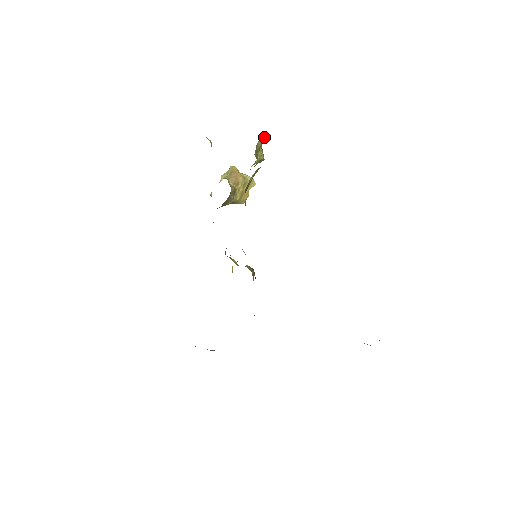
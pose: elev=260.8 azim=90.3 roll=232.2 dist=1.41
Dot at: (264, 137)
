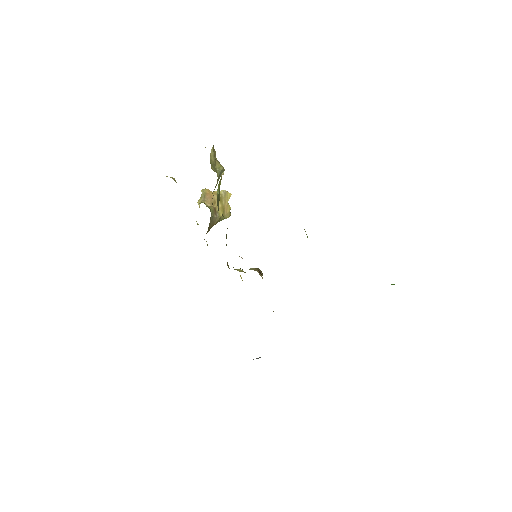
Dot at: (214, 150)
